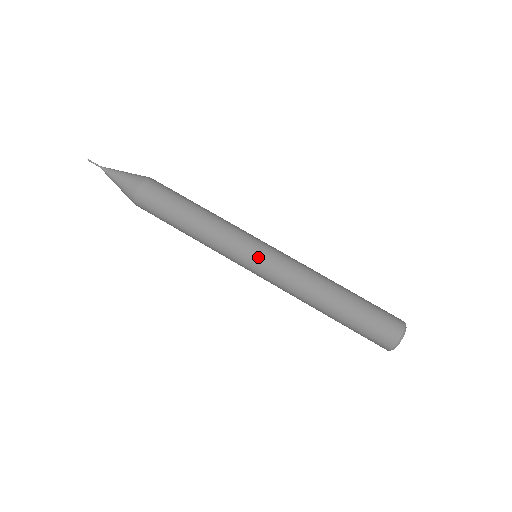
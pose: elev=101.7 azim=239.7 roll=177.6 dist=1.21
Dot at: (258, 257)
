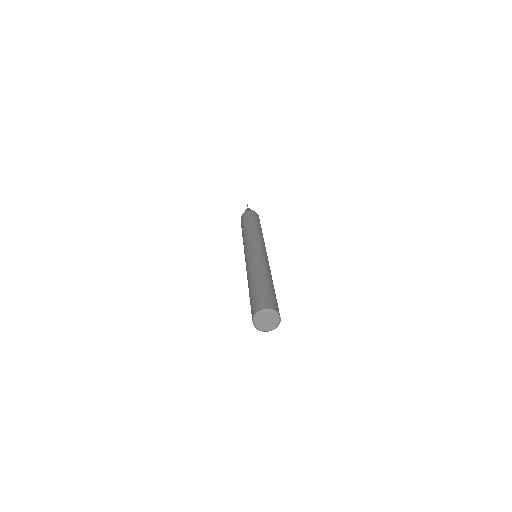
Dot at: (250, 249)
